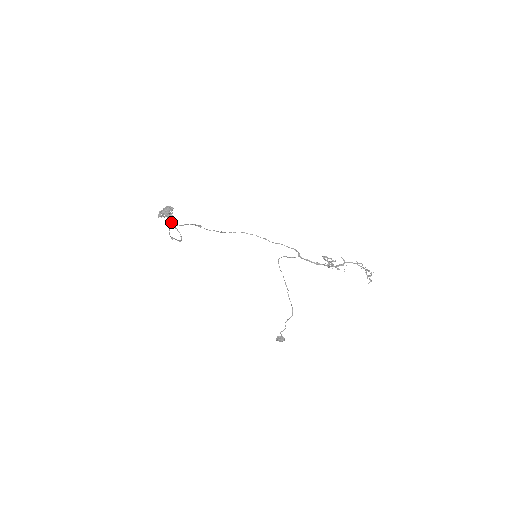
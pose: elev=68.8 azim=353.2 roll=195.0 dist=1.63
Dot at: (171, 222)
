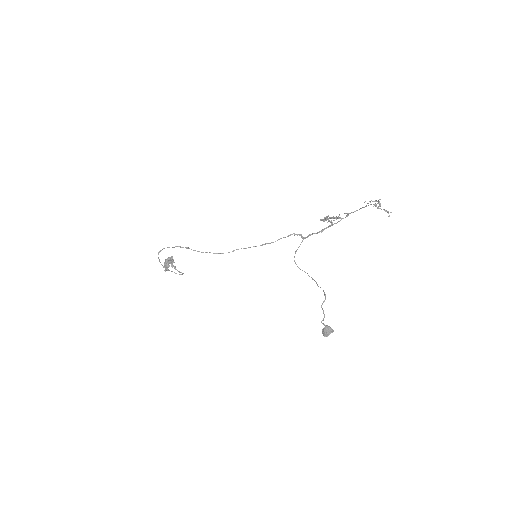
Dot at: (175, 269)
